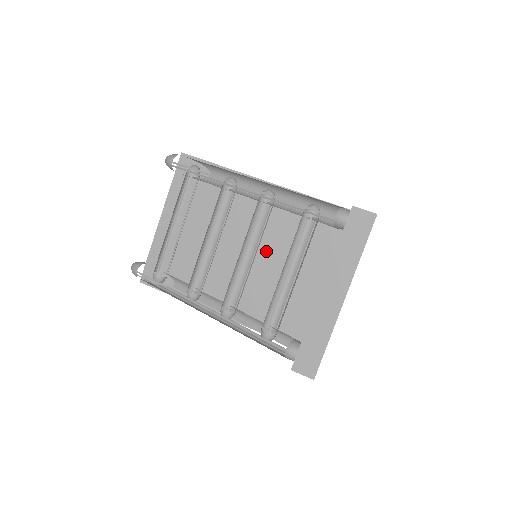
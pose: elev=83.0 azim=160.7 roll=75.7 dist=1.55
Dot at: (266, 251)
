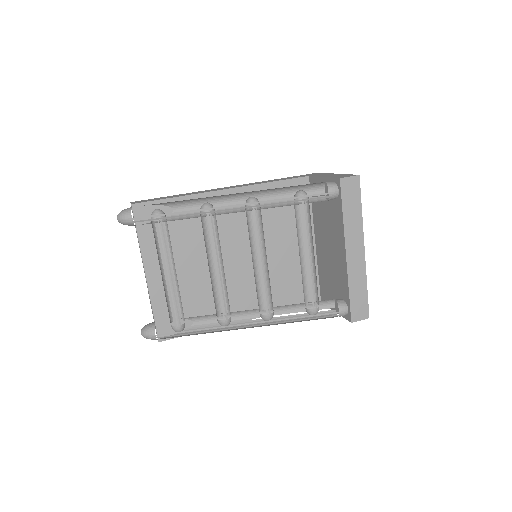
Dot at: occluded
